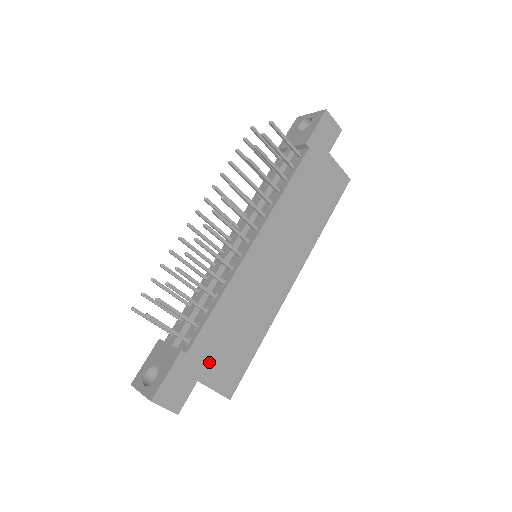
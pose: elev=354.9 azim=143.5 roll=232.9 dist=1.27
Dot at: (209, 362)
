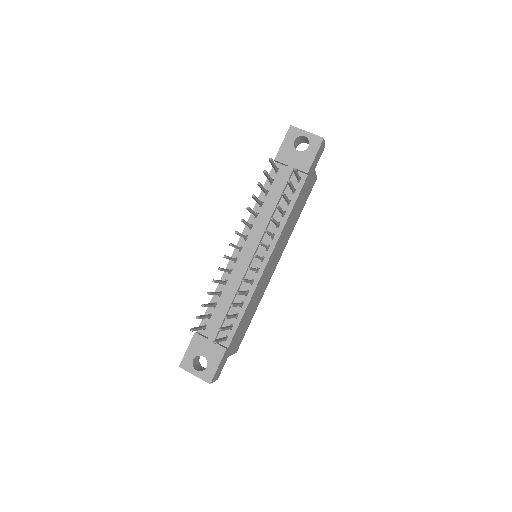
Dot at: (234, 343)
